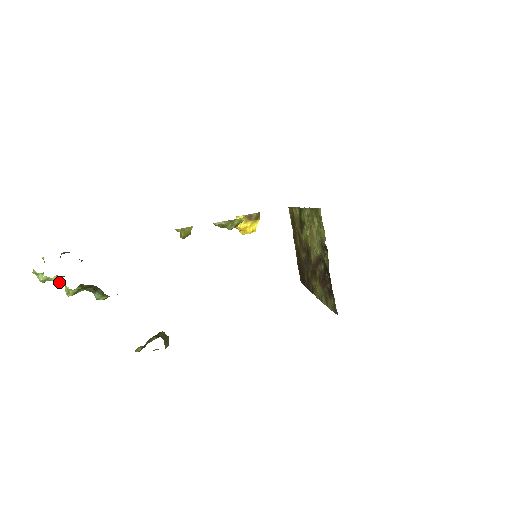
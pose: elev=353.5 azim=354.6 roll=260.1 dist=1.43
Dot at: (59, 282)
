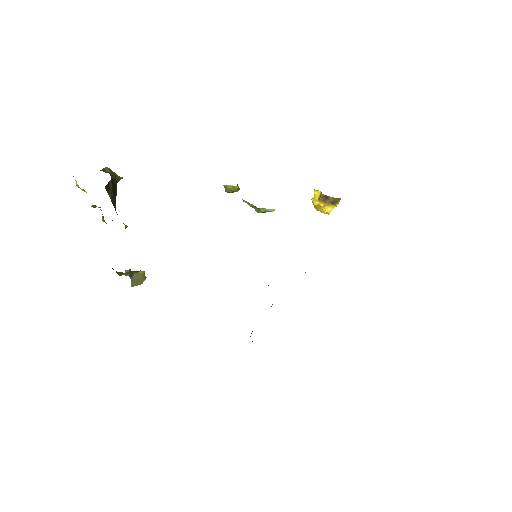
Dot at: occluded
